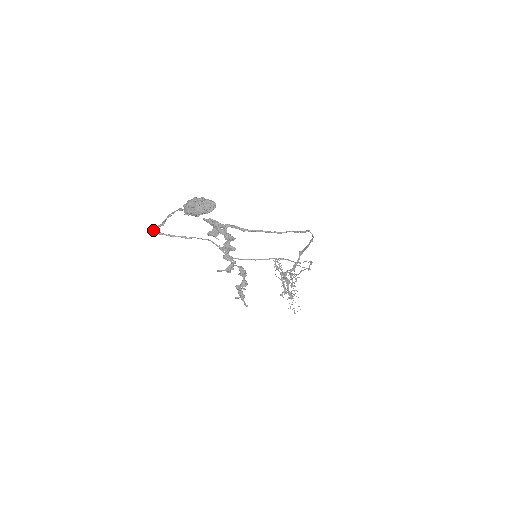
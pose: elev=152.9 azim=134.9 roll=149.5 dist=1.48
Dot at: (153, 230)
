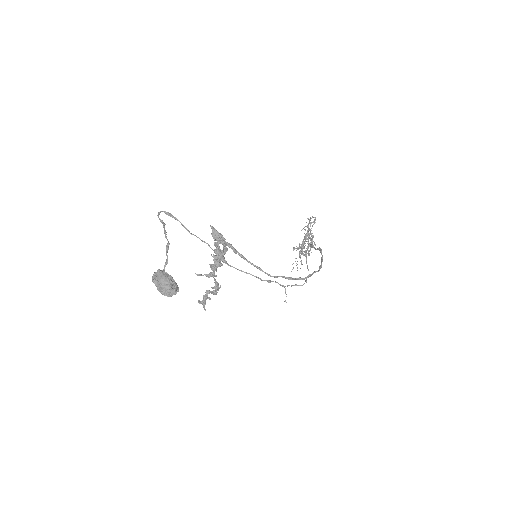
Dot at: occluded
